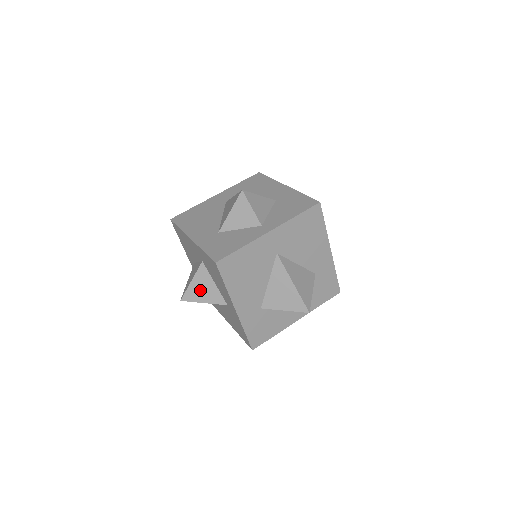
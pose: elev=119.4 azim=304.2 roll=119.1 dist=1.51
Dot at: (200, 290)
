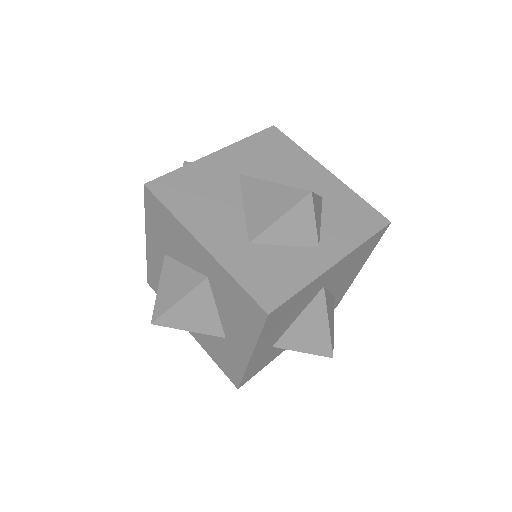
Dot at: (170, 289)
